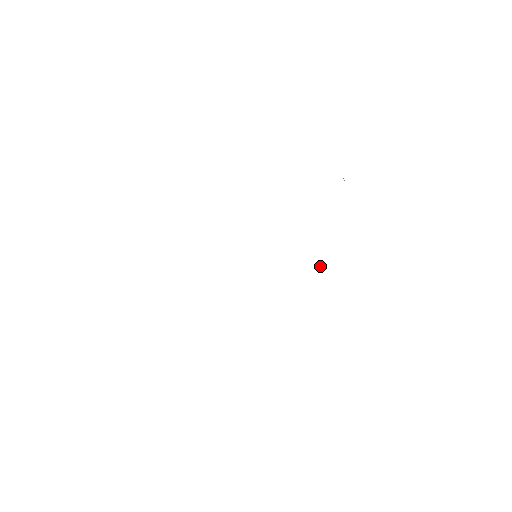
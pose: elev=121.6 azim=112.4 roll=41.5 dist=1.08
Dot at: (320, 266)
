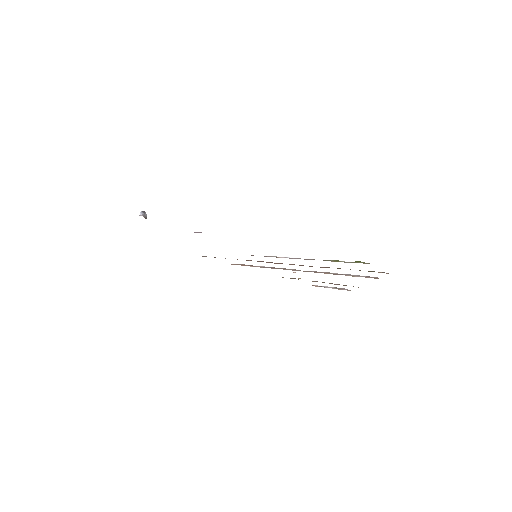
Dot at: (294, 272)
